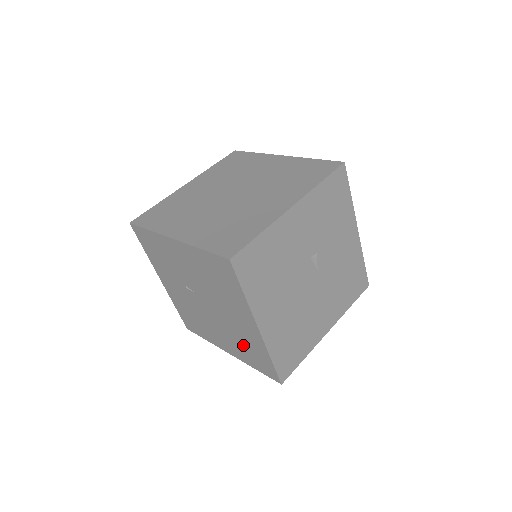
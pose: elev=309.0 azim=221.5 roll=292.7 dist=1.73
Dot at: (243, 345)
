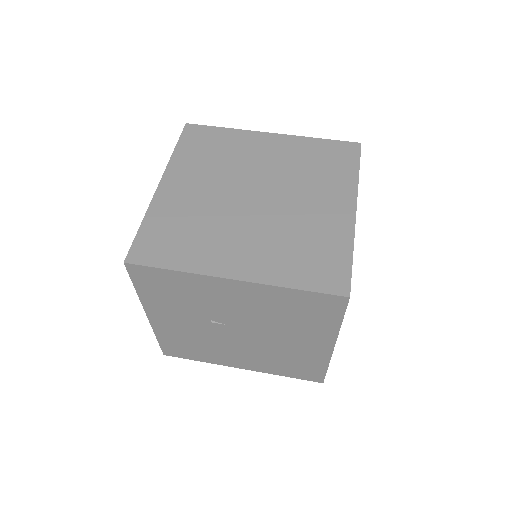
Dot at: (283, 361)
